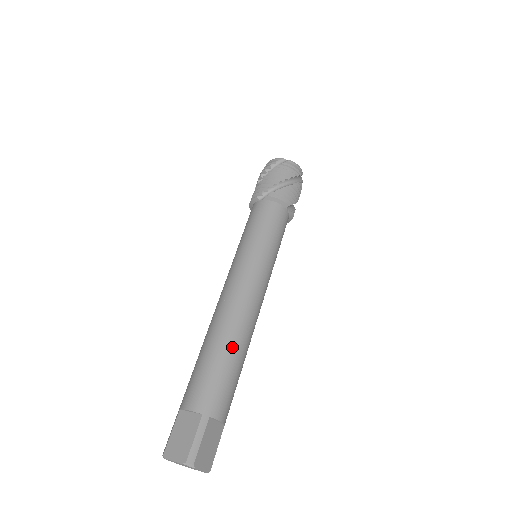
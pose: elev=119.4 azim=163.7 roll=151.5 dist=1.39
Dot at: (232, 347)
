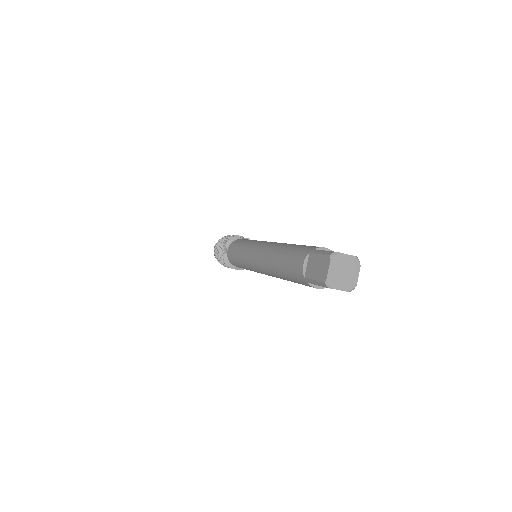
Dot at: occluded
